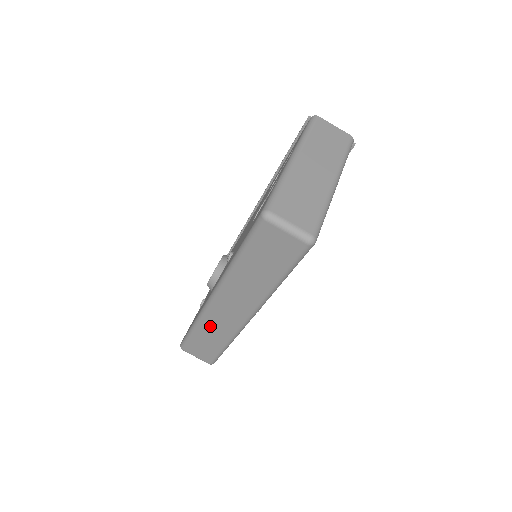
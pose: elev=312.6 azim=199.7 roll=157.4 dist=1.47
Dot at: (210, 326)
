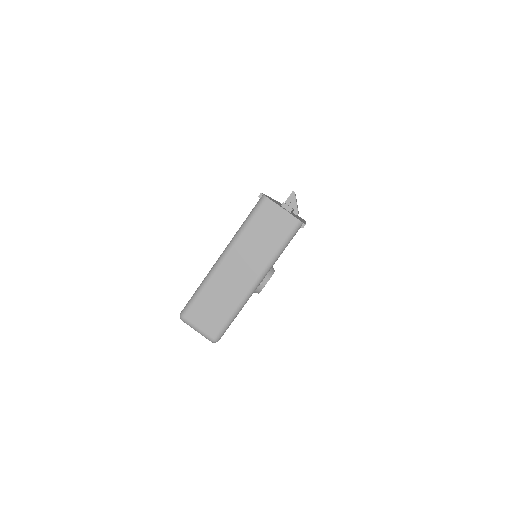
Dot at: occluded
